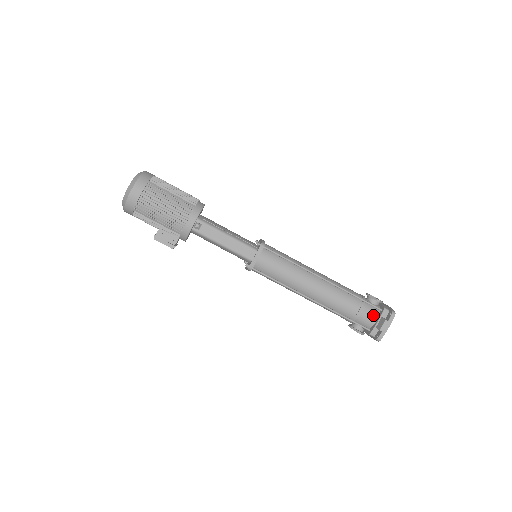
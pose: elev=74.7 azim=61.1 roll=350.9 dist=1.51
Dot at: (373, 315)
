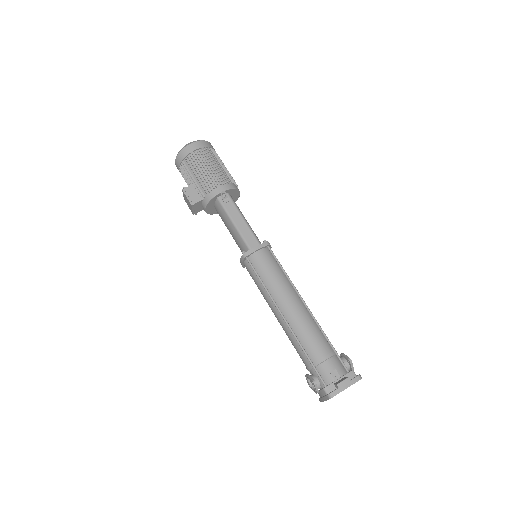
Dot at: (337, 371)
